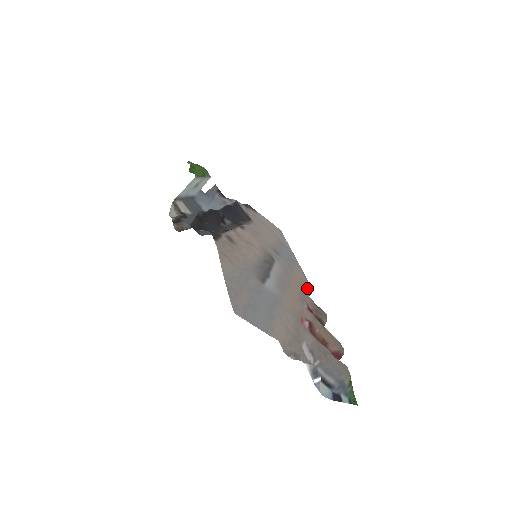
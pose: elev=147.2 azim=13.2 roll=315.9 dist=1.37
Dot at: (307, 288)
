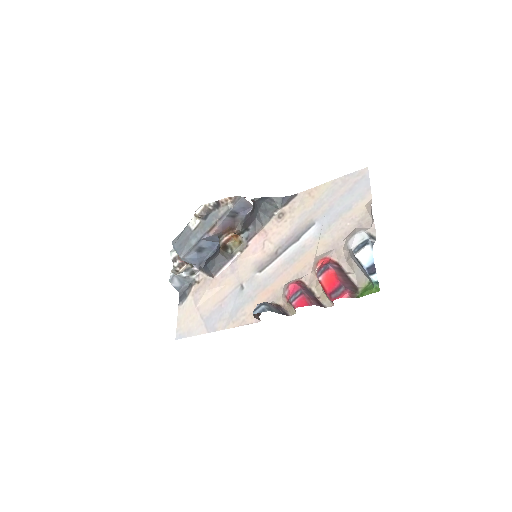
Dot at: (258, 316)
